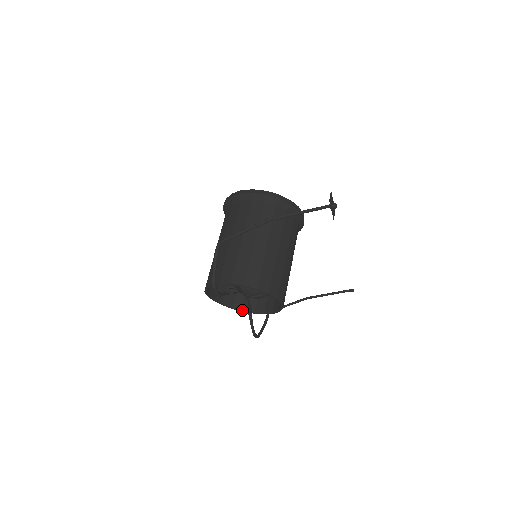
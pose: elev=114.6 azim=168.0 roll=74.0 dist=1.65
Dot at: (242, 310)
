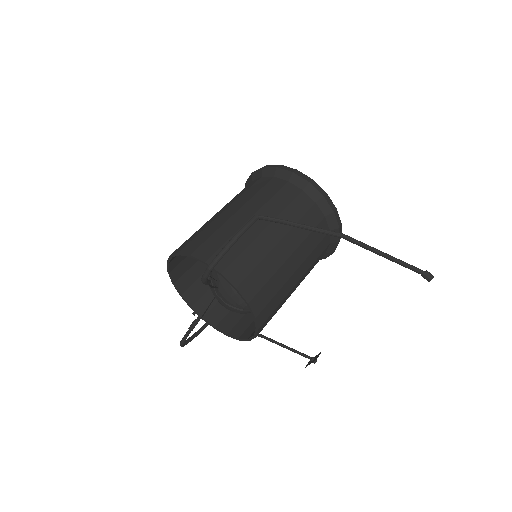
Dot at: (191, 305)
